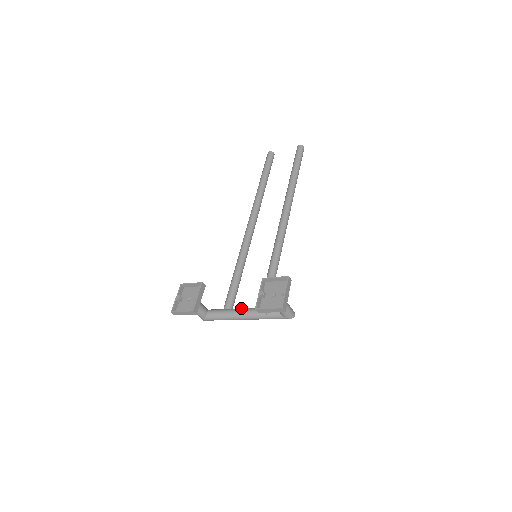
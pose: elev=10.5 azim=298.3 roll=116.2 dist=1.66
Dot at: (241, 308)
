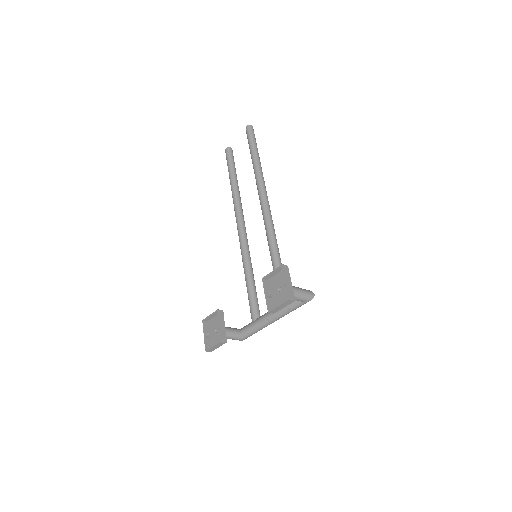
Dot at: (265, 313)
